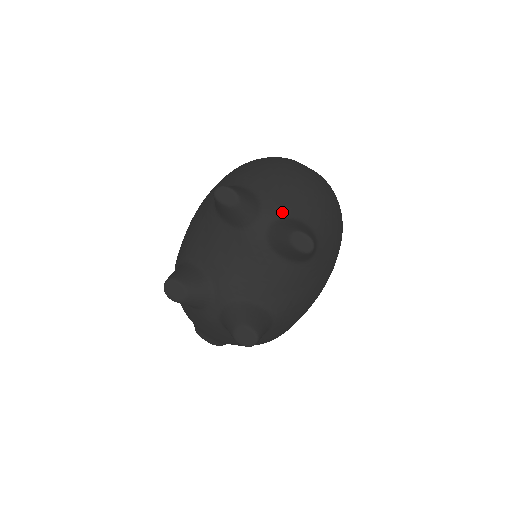
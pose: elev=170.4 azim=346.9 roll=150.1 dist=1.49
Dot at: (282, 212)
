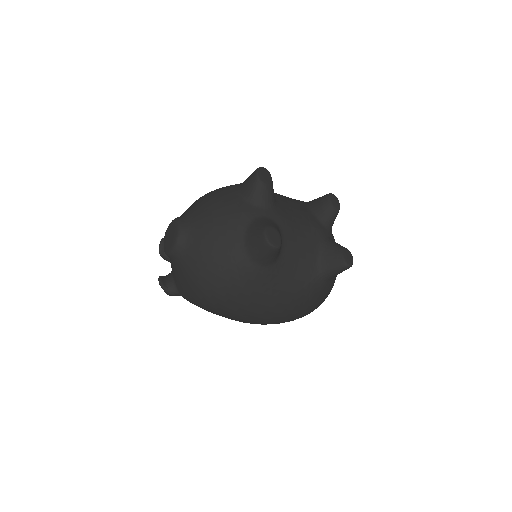
Dot at: occluded
